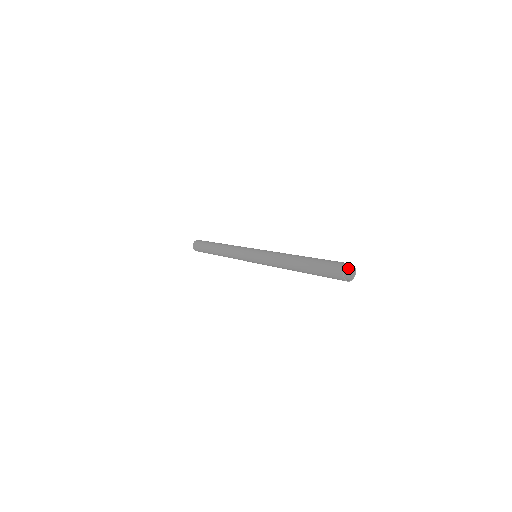
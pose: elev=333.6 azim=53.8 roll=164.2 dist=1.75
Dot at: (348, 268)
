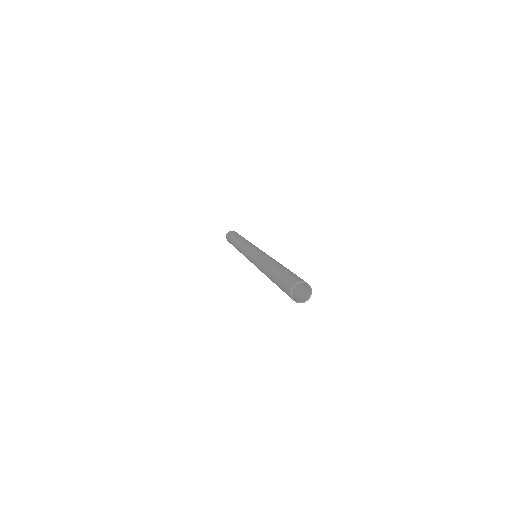
Dot at: (307, 288)
